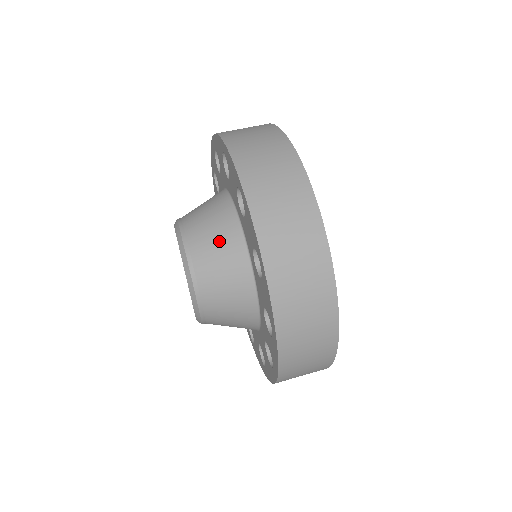
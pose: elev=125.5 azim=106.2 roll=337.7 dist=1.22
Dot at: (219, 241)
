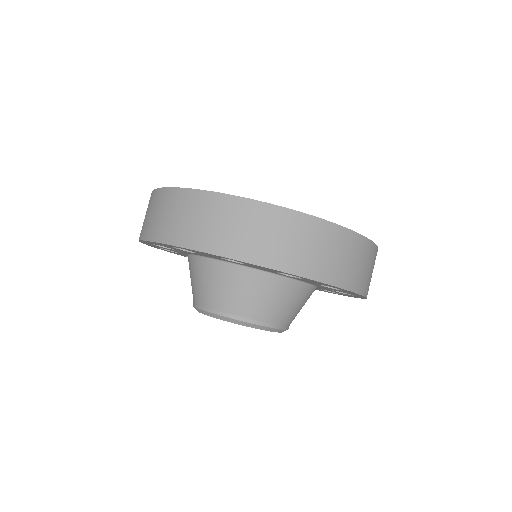
Dot at: (213, 282)
